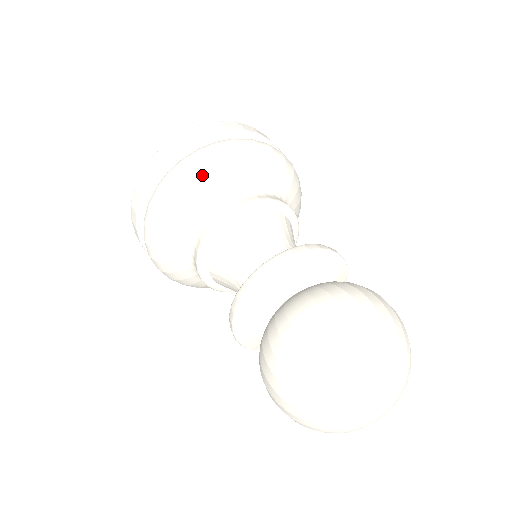
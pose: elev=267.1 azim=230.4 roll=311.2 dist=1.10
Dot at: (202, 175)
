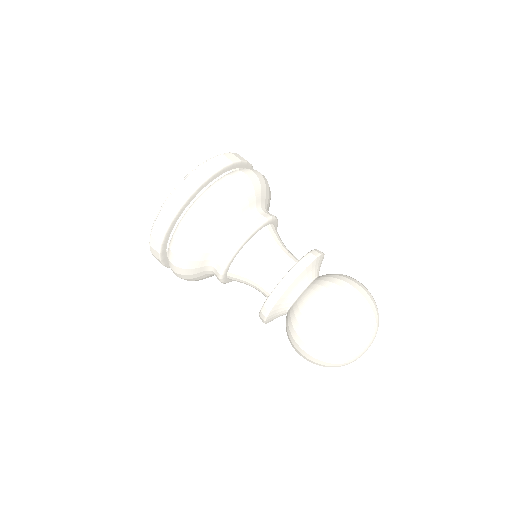
Dot at: (248, 190)
